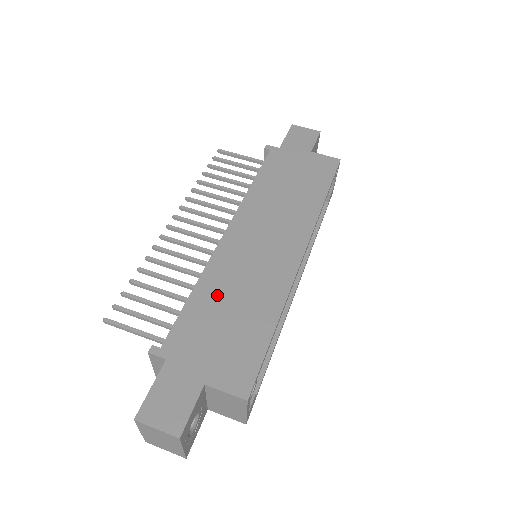
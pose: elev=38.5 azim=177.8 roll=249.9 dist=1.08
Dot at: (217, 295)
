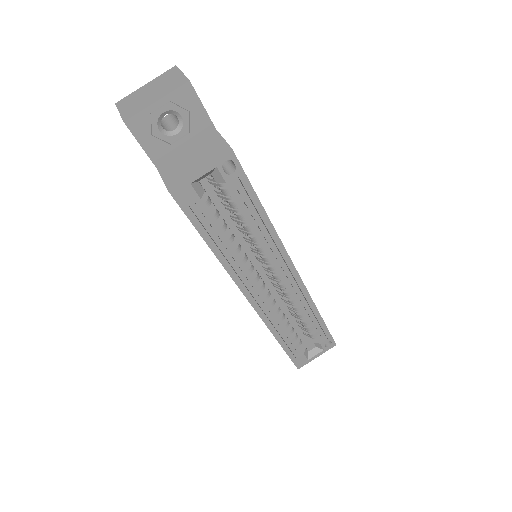
Dot at: occluded
